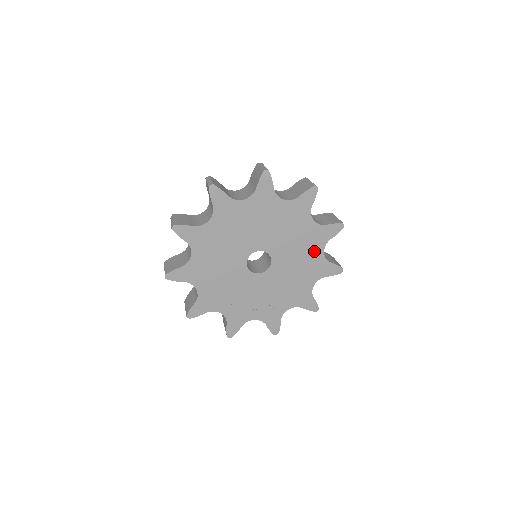
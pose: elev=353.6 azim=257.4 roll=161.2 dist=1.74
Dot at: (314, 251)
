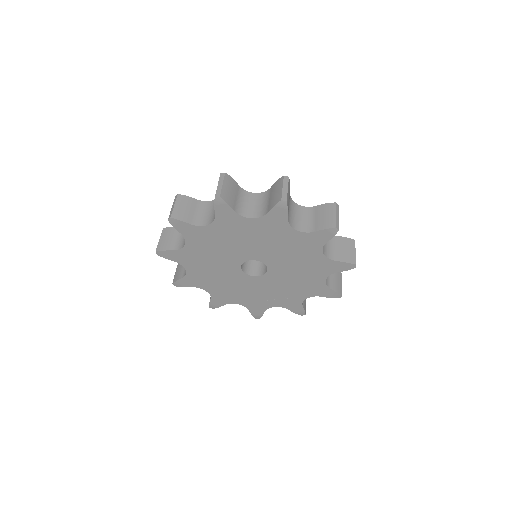
Dot at: (311, 254)
